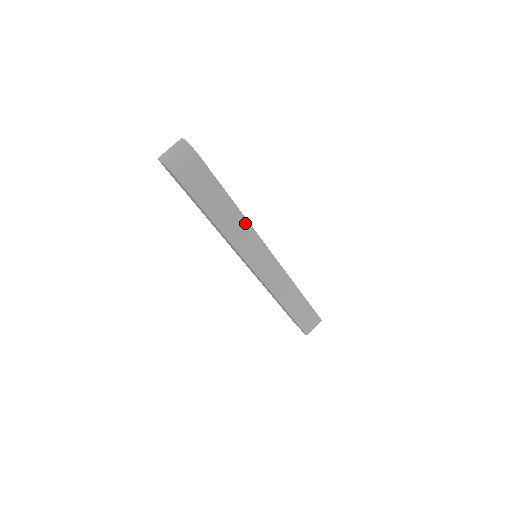
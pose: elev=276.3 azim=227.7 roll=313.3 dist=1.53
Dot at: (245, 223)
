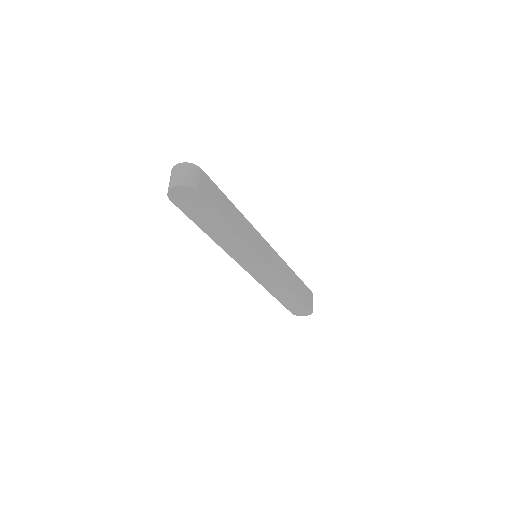
Dot at: (245, 221)
